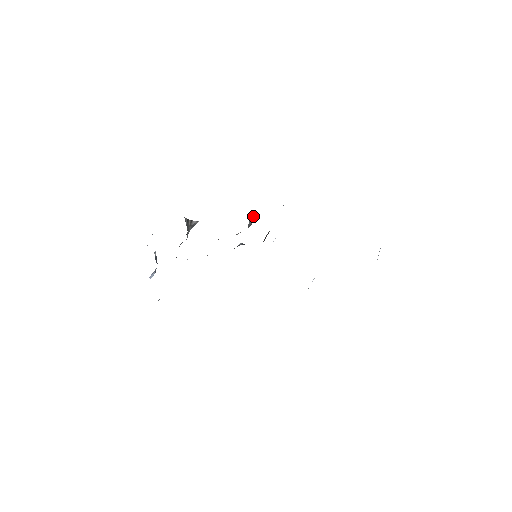
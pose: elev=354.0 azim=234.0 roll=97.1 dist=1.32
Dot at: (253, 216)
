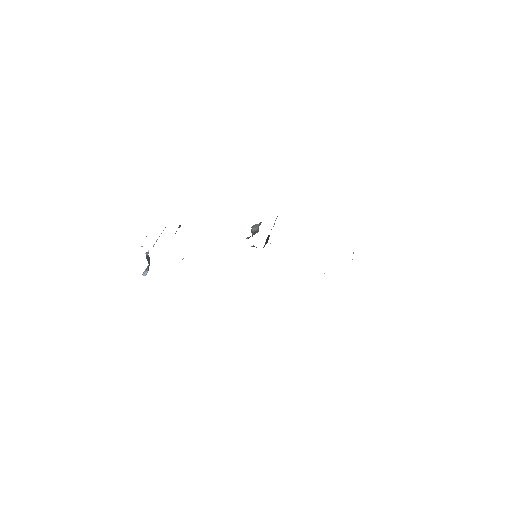
Dot at: (255, 224)
